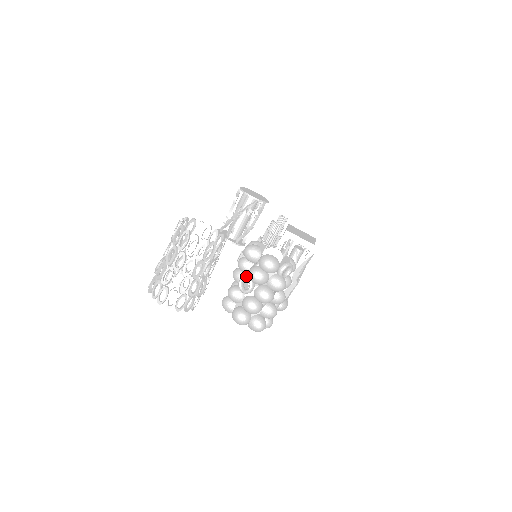
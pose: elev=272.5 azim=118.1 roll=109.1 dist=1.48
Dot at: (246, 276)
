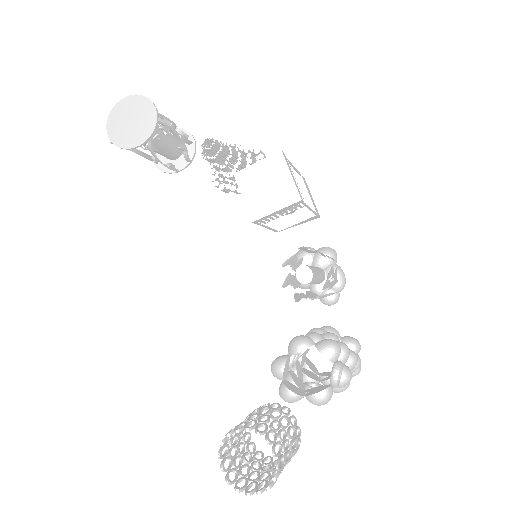
Dot at: occluded
